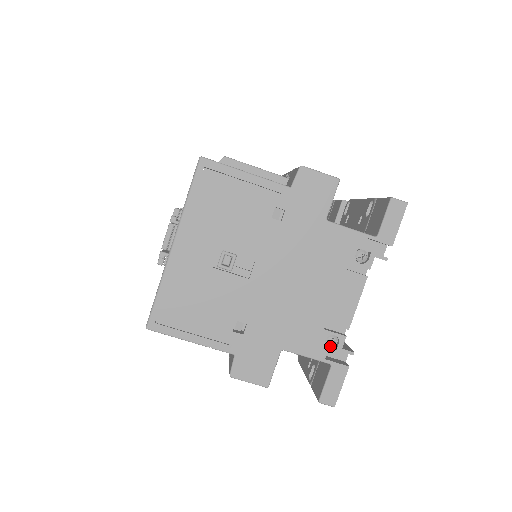
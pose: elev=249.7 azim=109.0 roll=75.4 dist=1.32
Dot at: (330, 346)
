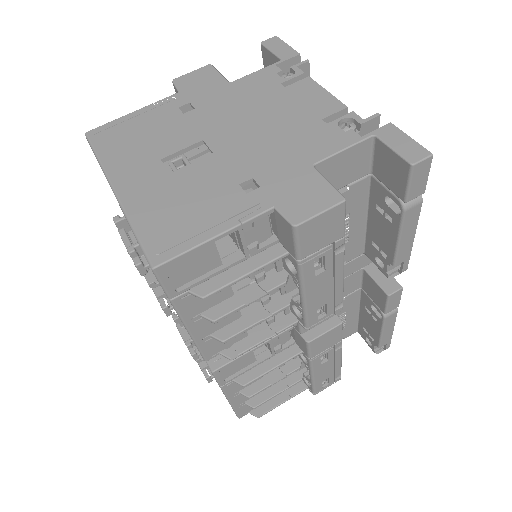
Dot at: (352, 130)
